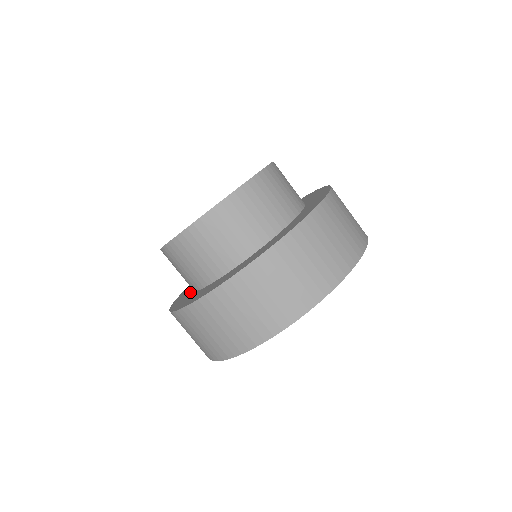
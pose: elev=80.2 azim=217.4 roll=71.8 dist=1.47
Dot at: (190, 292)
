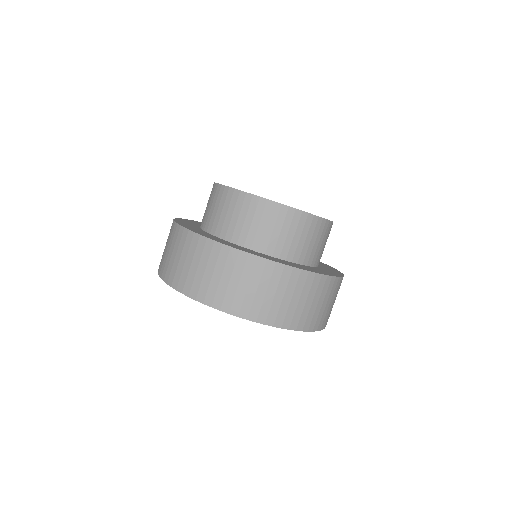
Dot at: (225, 240)
